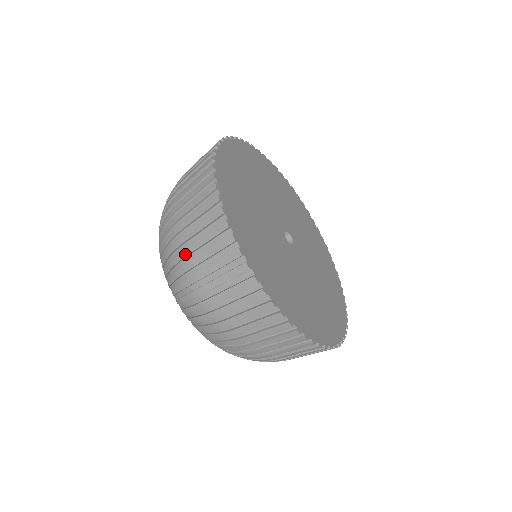
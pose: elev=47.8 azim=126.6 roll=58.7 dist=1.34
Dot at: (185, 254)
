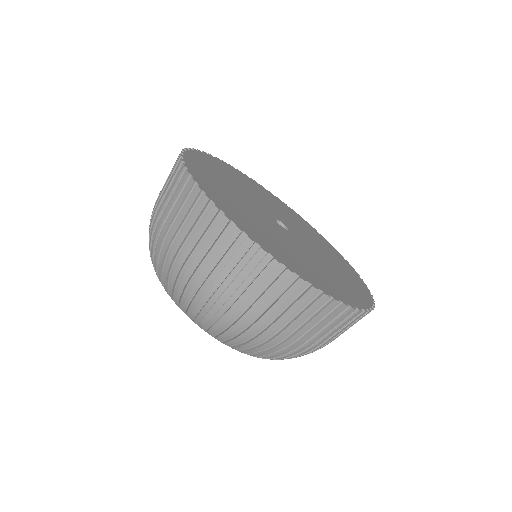
Dot at: (193, 268)
